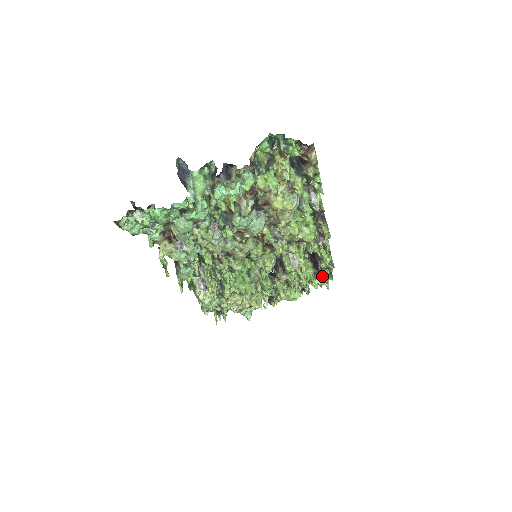
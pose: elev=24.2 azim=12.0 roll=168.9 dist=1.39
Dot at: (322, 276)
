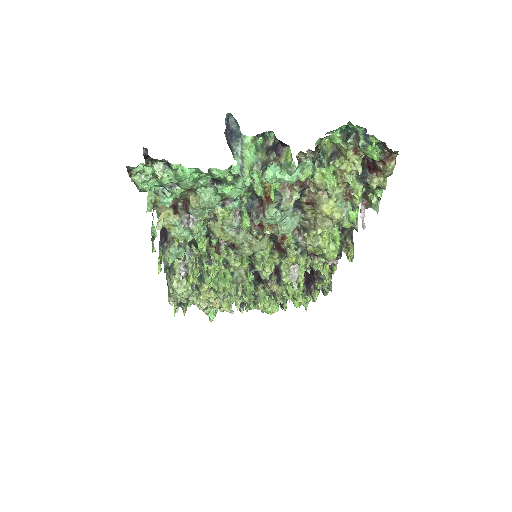
Dot at: (312, 297)
